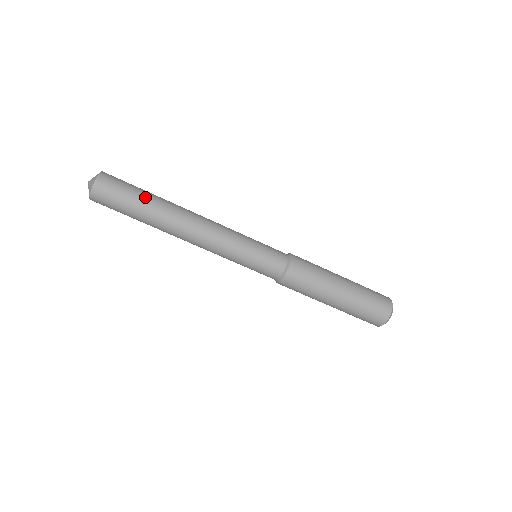
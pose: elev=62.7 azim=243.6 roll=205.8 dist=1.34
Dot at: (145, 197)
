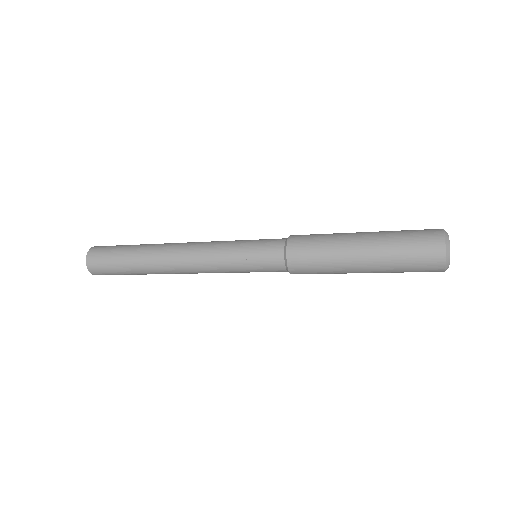
Dot at: (134, 274)
